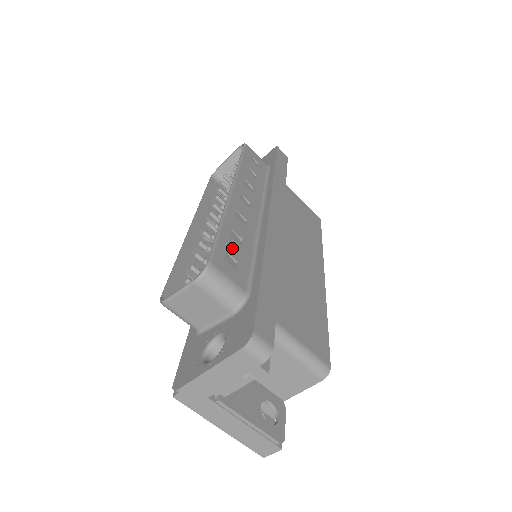
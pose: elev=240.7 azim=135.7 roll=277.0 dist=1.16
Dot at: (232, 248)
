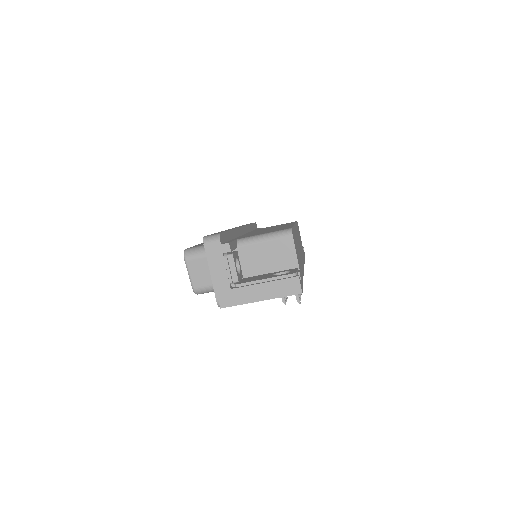
Dot at: occluded
